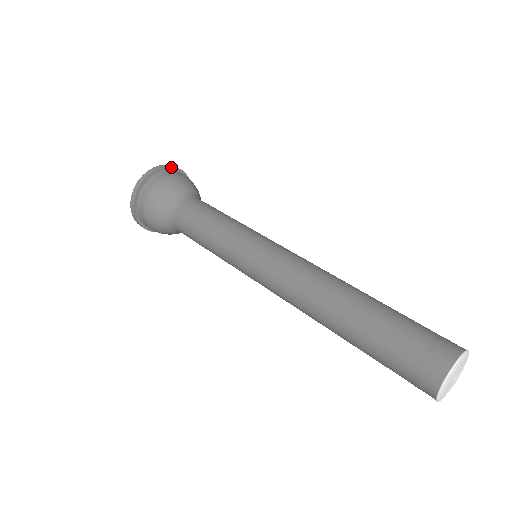
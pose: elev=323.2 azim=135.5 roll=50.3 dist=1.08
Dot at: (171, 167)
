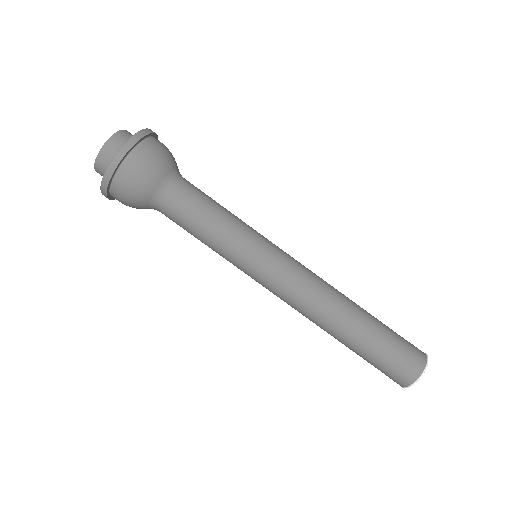
Dot at: (119, 163)
